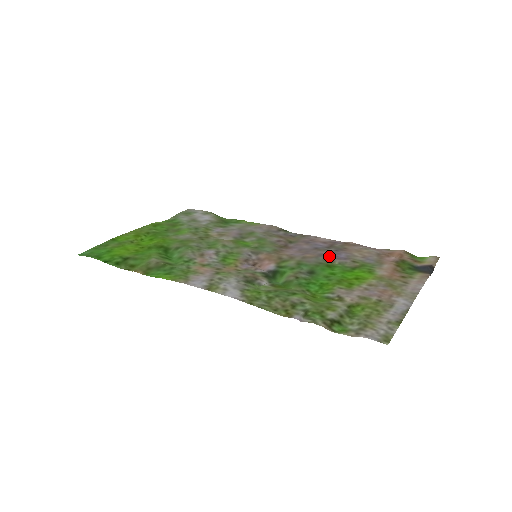
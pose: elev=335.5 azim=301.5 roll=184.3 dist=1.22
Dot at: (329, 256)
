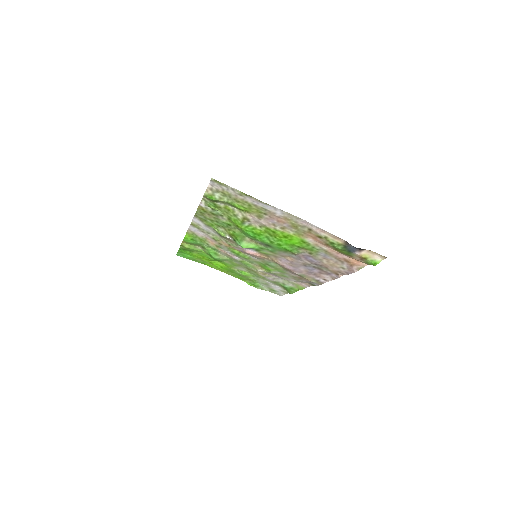
Dot at: (301, 257)
